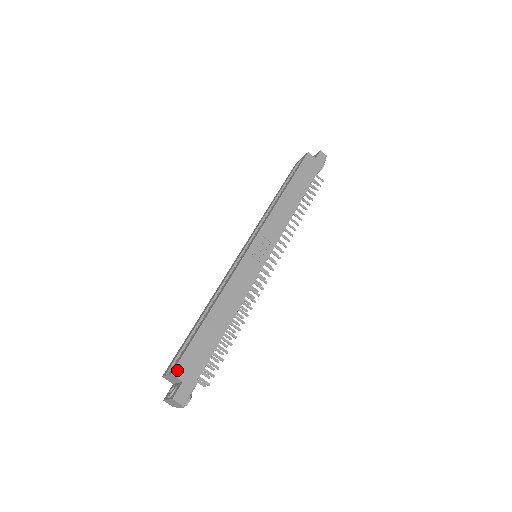
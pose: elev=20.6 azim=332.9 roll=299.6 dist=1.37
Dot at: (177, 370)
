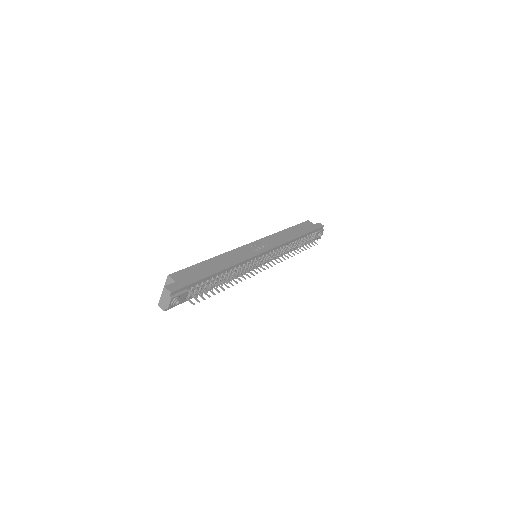
Dot at: (173, 275)
